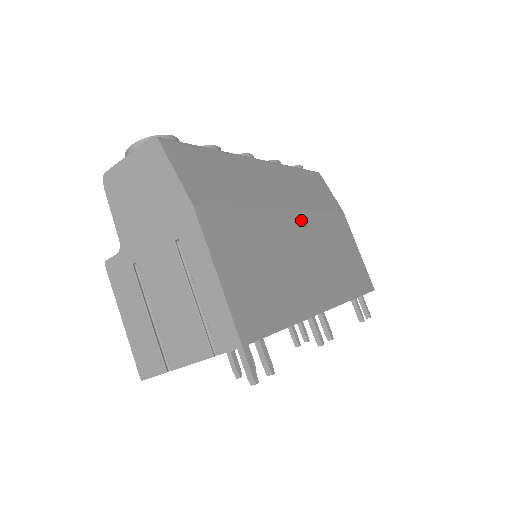
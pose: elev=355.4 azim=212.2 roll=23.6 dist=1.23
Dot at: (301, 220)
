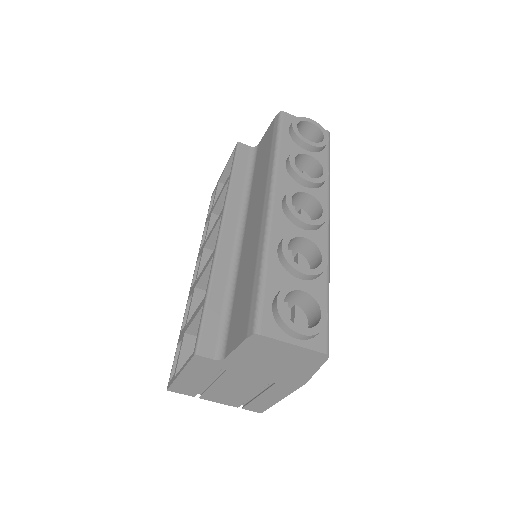
Dot at: occluded
